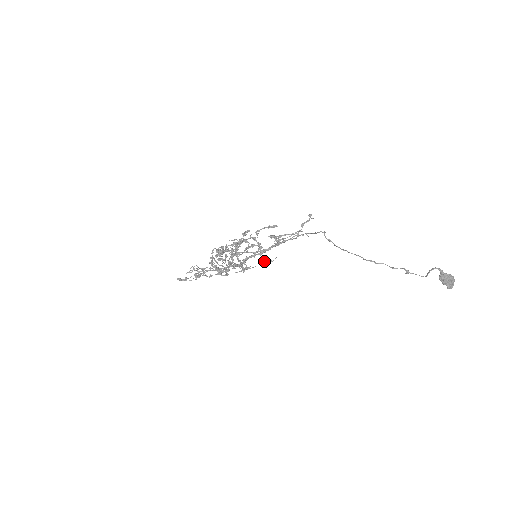
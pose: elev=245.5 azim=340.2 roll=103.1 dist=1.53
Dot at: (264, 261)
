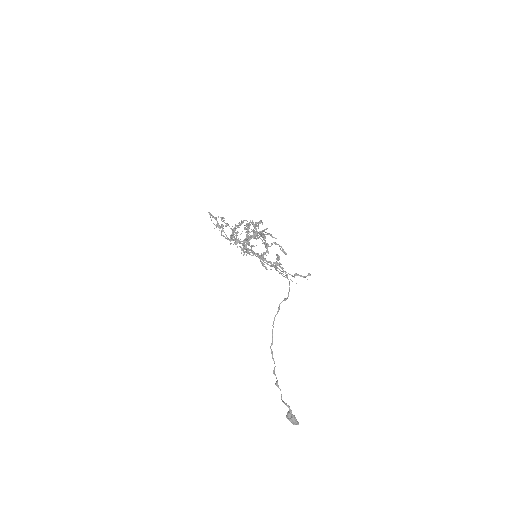
Dot at: (263, 263)
